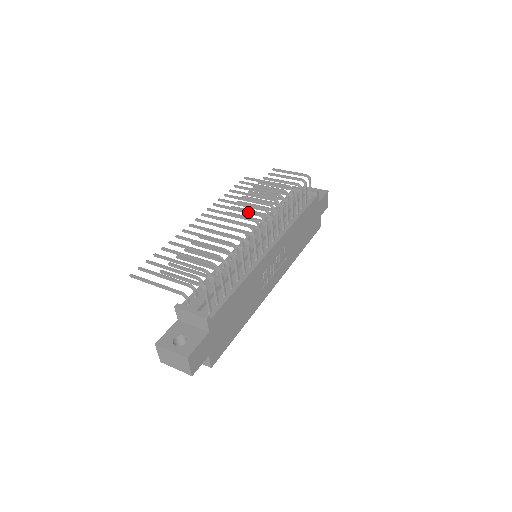
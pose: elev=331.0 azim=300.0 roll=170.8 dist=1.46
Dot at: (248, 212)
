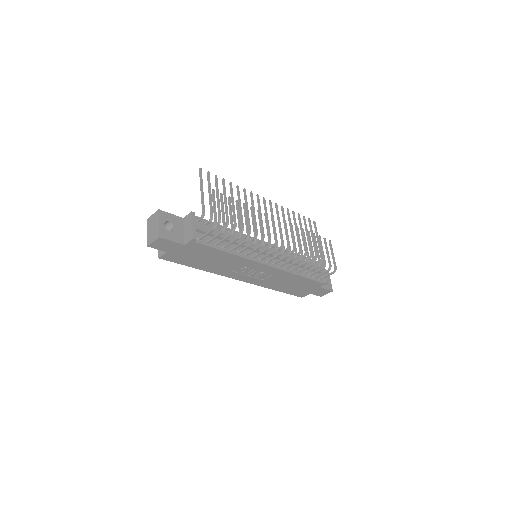
Dot at: (286, 235)
